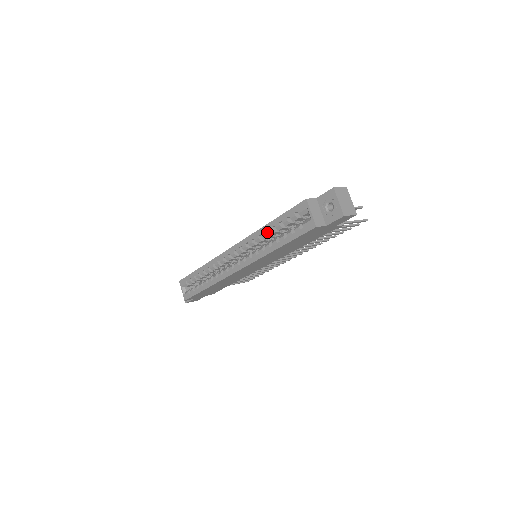
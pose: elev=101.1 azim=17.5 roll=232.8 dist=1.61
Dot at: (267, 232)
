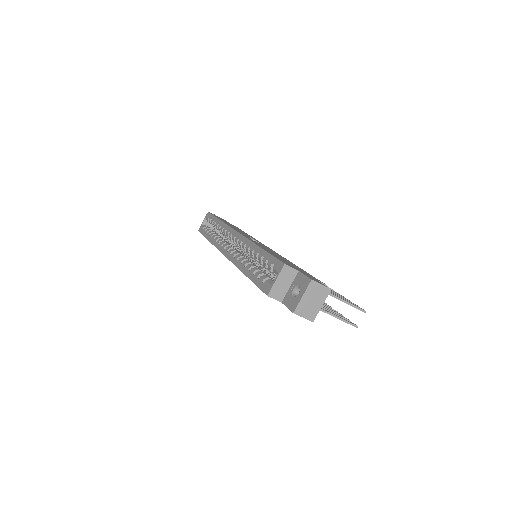
Dot at: occluded
